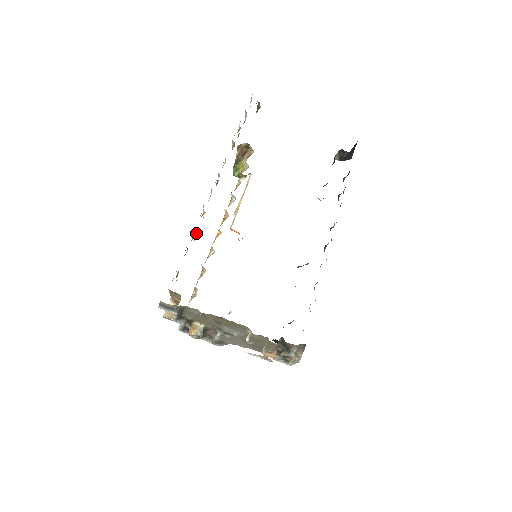
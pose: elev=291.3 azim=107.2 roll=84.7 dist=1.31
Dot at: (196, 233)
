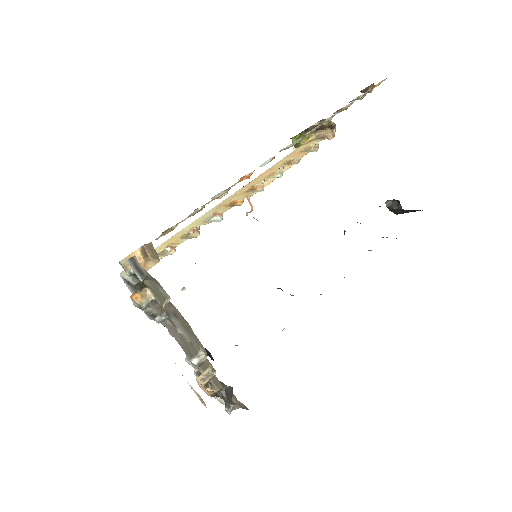
Dot at: (224, 194)
